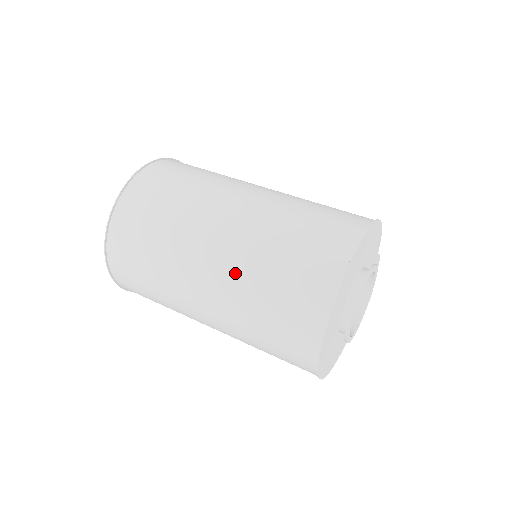
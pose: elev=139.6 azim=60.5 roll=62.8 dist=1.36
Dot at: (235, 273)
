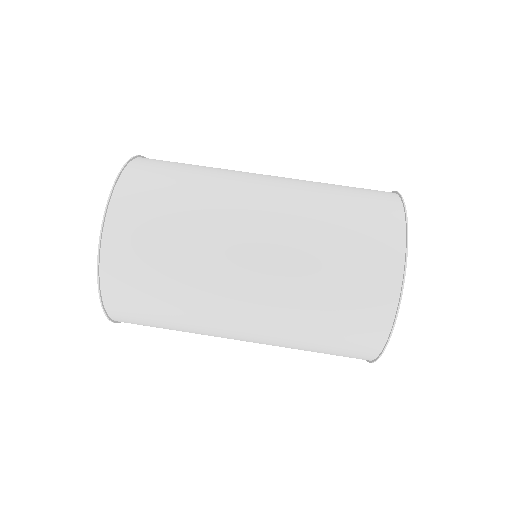
Dot at: (288, 256)
